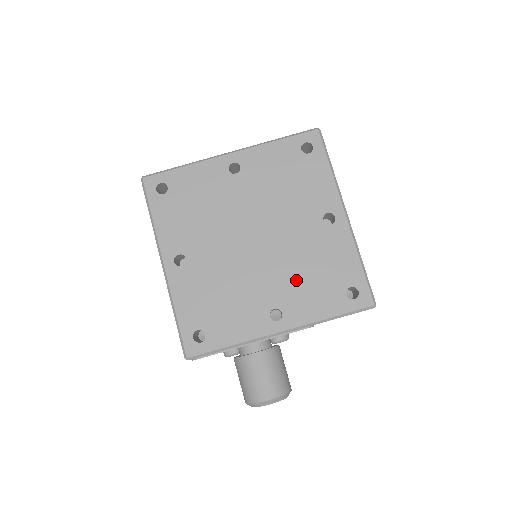
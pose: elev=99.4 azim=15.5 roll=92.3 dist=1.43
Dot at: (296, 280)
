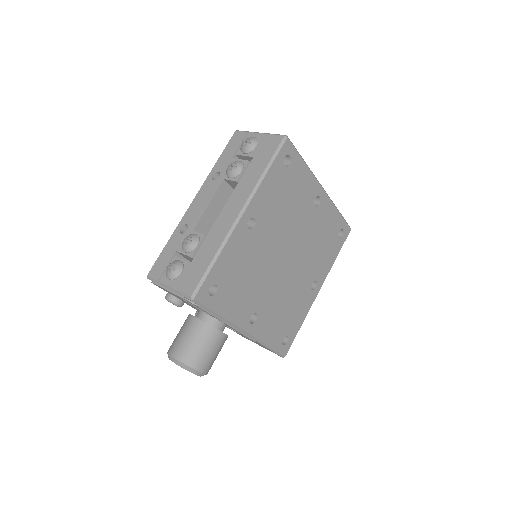
Dot at: (277, 306)
